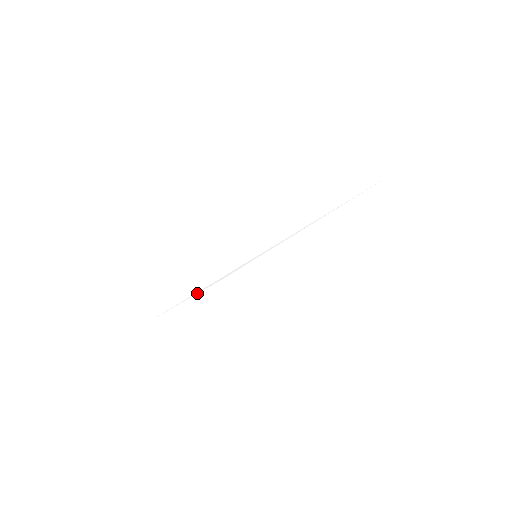
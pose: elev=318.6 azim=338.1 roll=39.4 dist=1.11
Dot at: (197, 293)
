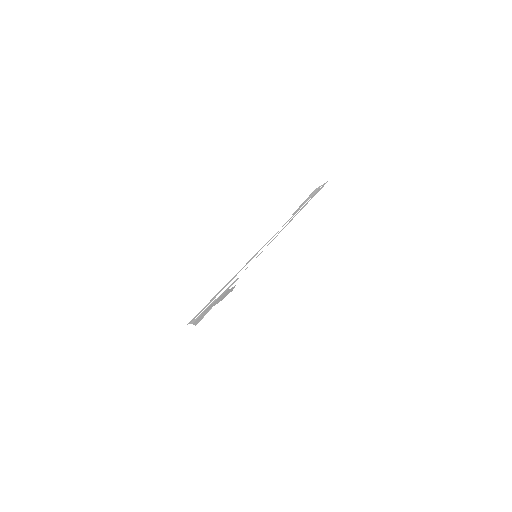
Dot at: (221, 293)
